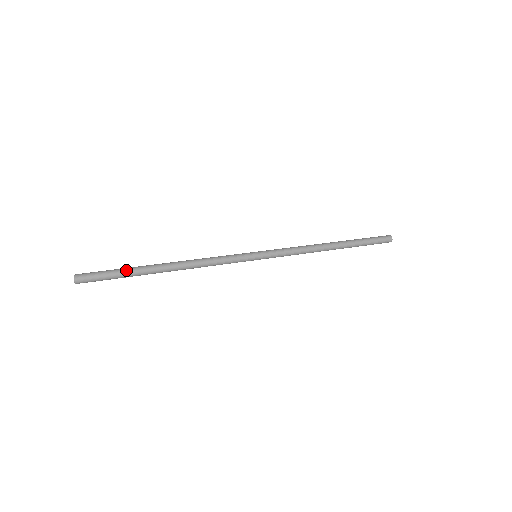
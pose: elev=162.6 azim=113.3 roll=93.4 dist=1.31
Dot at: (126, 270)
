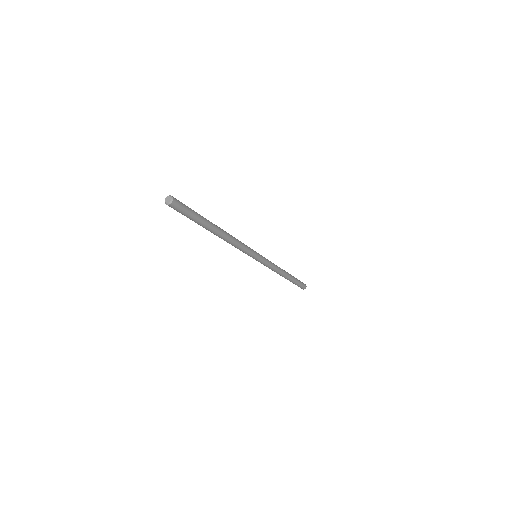
Dot at: (200, 215)
